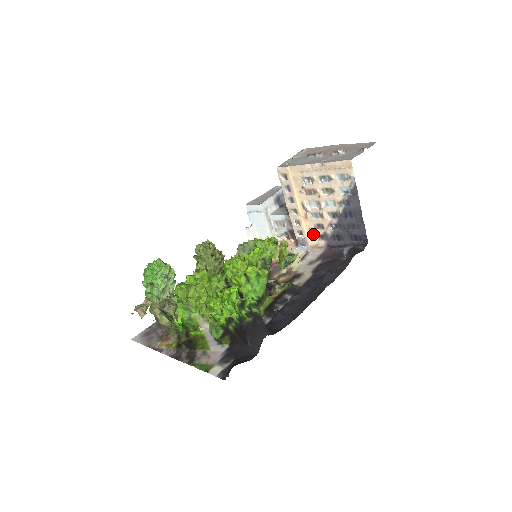
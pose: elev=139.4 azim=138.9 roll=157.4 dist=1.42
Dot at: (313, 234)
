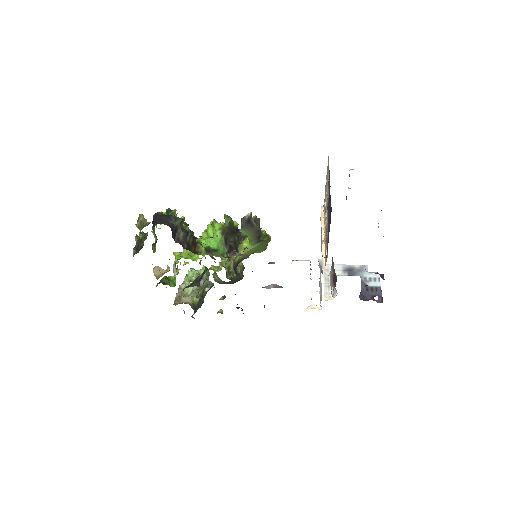
Dot at: (326, 252)
